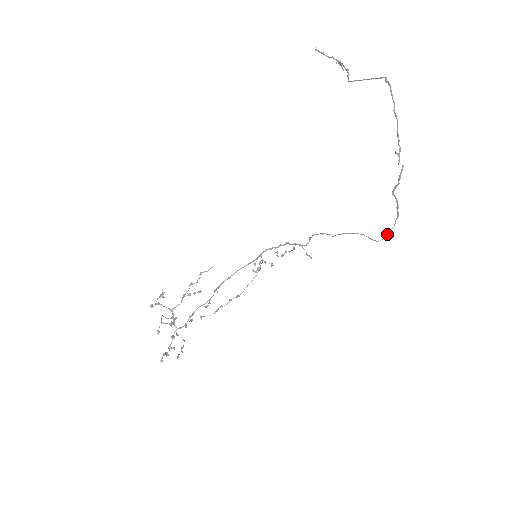
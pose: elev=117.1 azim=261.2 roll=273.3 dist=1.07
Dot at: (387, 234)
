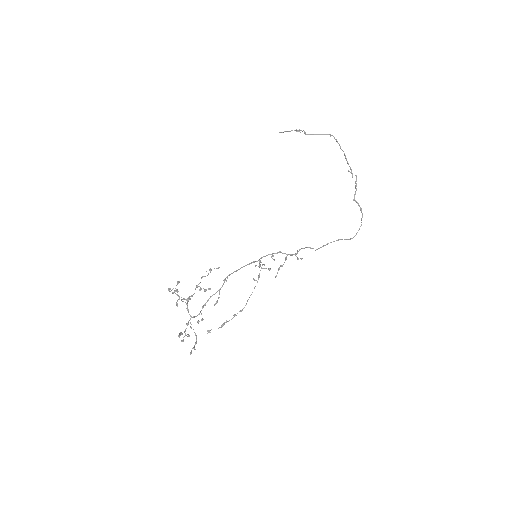
Dot at: (358, 230)
